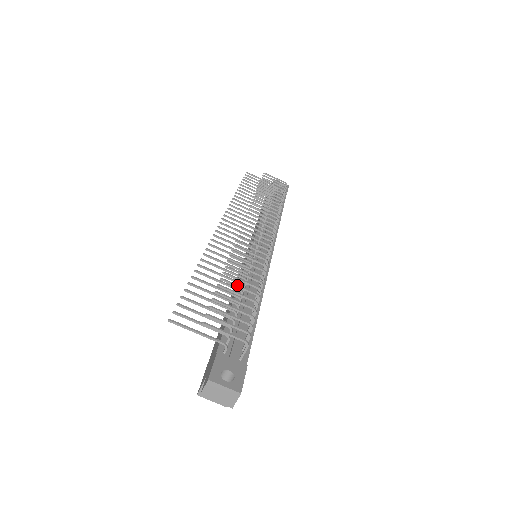
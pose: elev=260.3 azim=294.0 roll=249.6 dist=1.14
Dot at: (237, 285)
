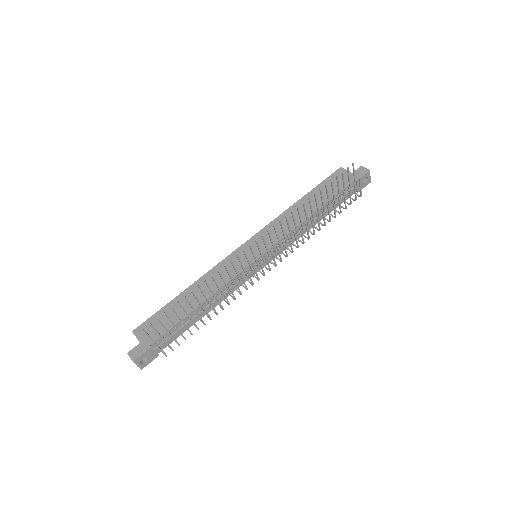
Dot at: (200, 318)
